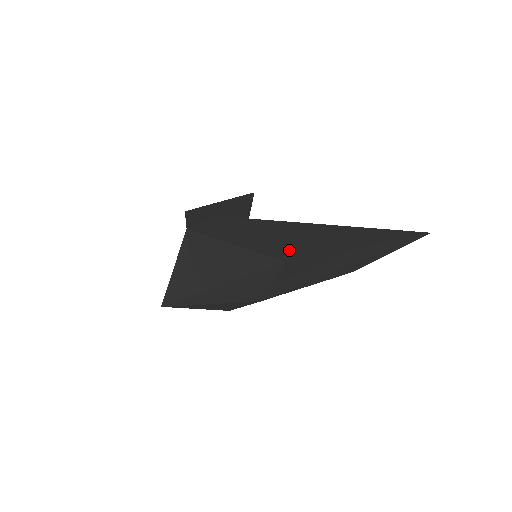
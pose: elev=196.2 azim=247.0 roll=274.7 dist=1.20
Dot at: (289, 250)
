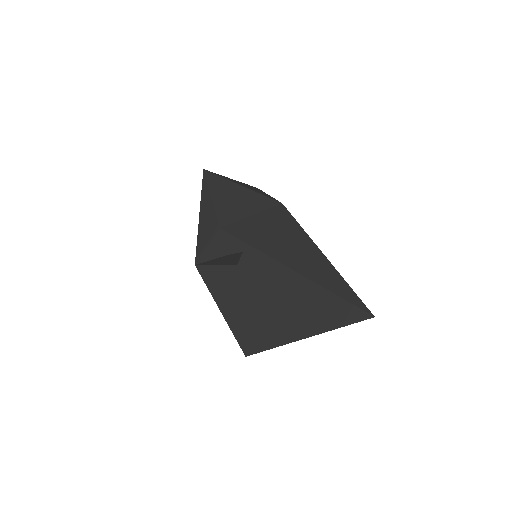
Dot at: (254, 335)
